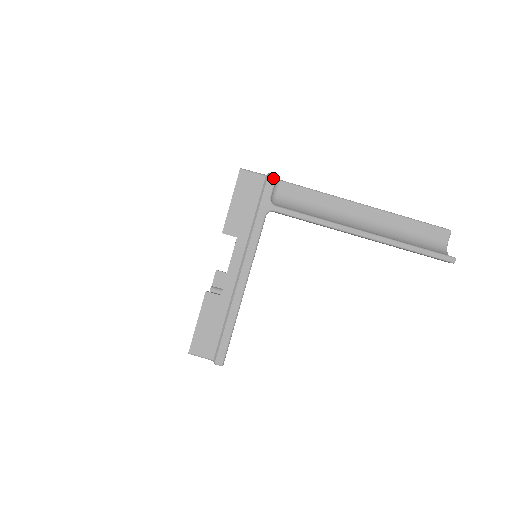
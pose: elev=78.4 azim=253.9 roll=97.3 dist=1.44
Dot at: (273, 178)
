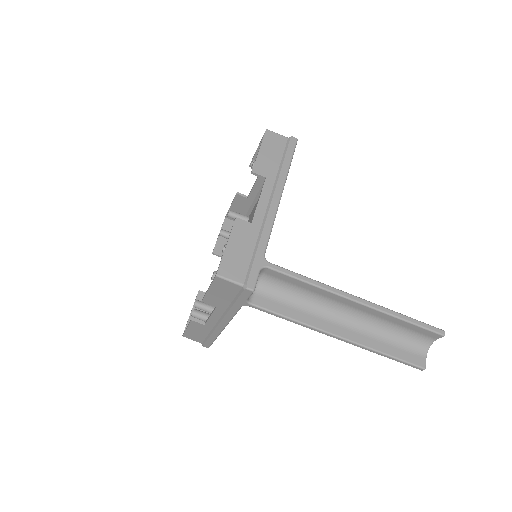
Dot at: (250, 292)
